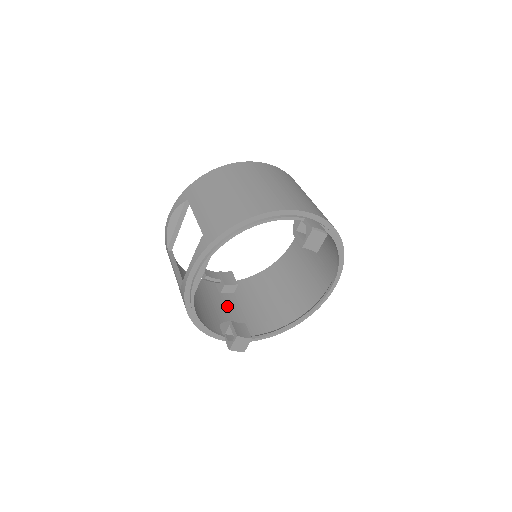
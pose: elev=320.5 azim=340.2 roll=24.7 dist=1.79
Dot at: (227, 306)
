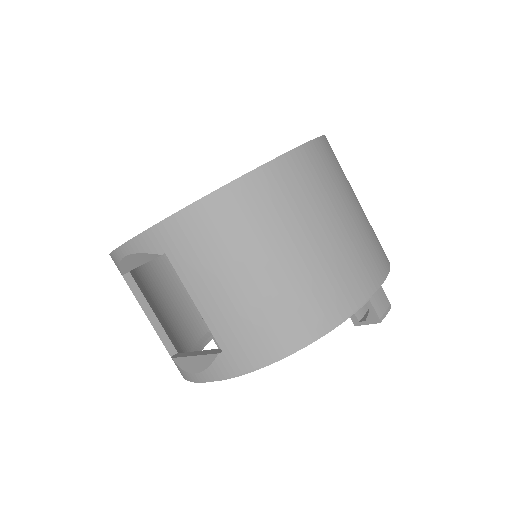
Dot at: occluded
